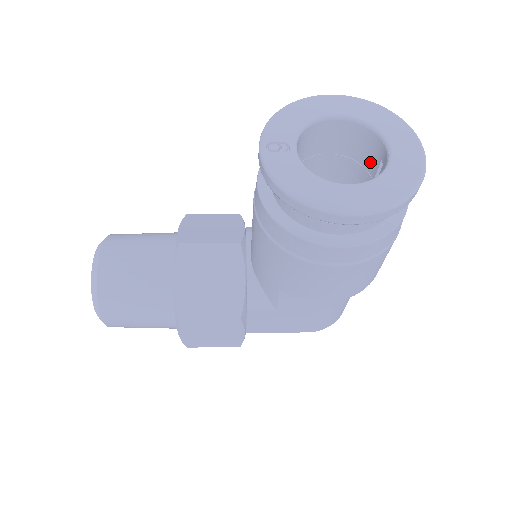
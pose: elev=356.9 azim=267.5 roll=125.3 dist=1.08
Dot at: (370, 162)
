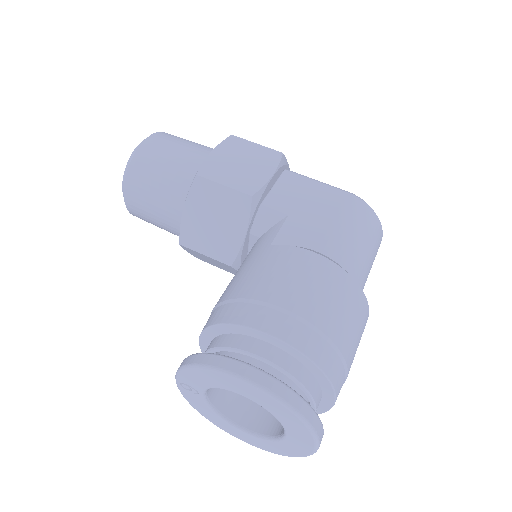
Dot at: occluded
